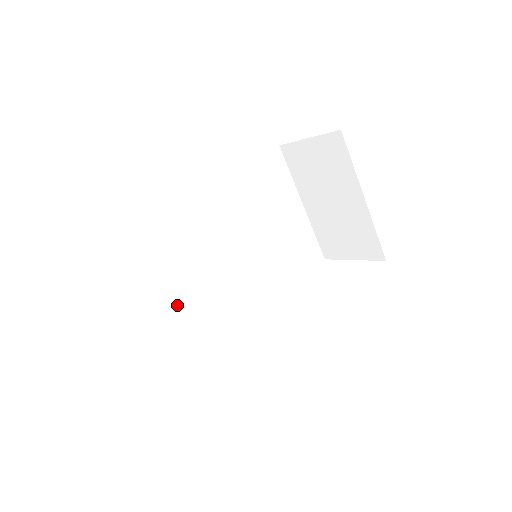
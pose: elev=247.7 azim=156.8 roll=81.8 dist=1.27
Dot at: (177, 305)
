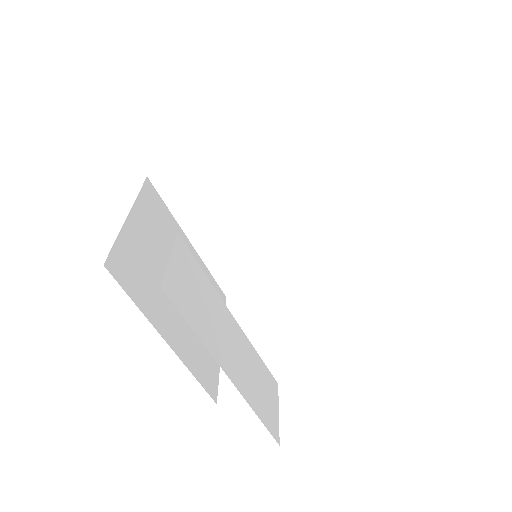
Dot at: (230, 343)
